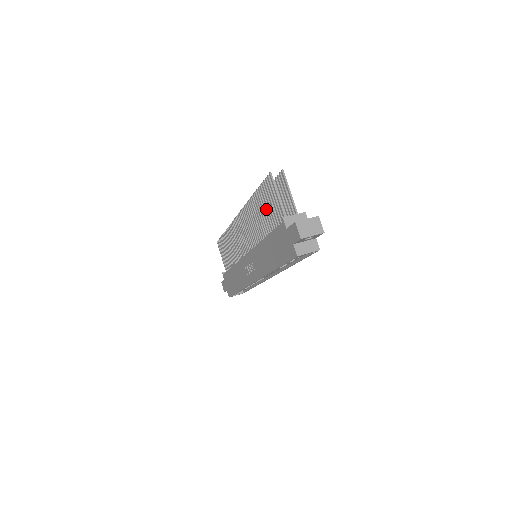
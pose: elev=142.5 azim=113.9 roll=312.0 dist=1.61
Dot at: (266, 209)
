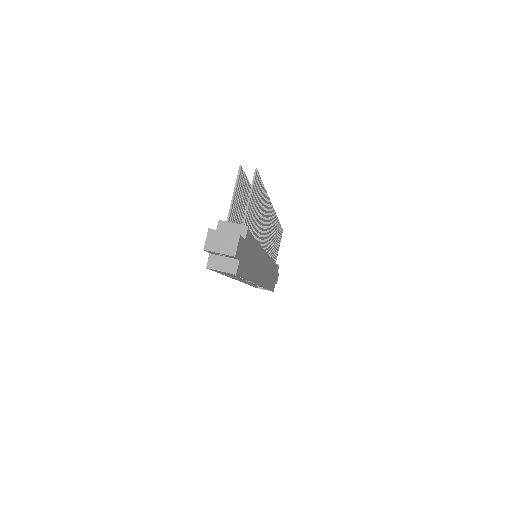
Dot at: (242, 207)
